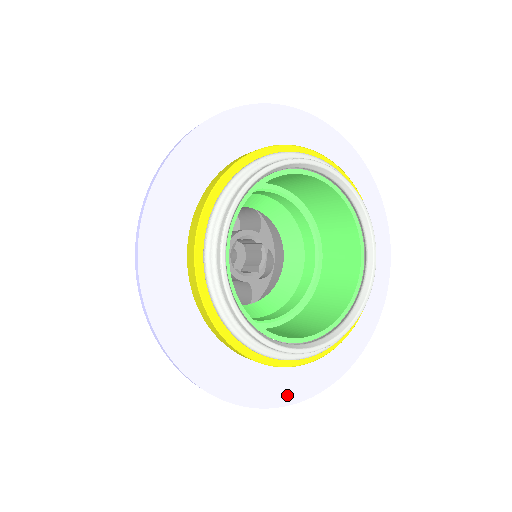
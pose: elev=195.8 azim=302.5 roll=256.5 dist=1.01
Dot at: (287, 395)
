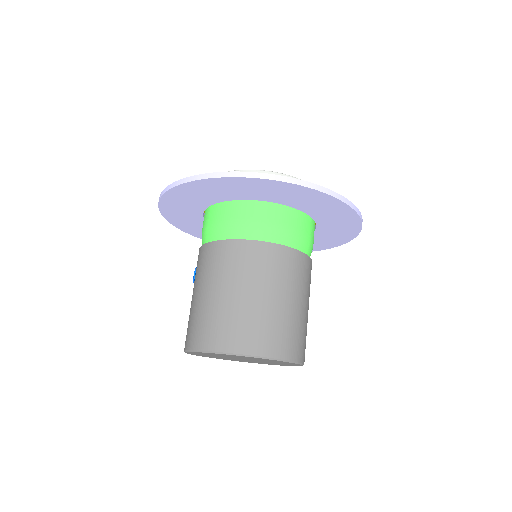
Dot at: occluded
